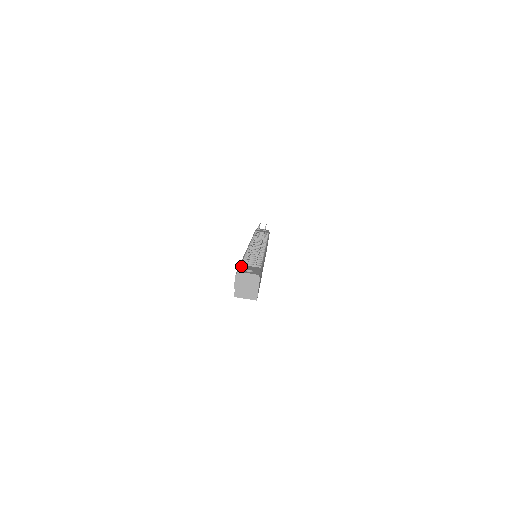
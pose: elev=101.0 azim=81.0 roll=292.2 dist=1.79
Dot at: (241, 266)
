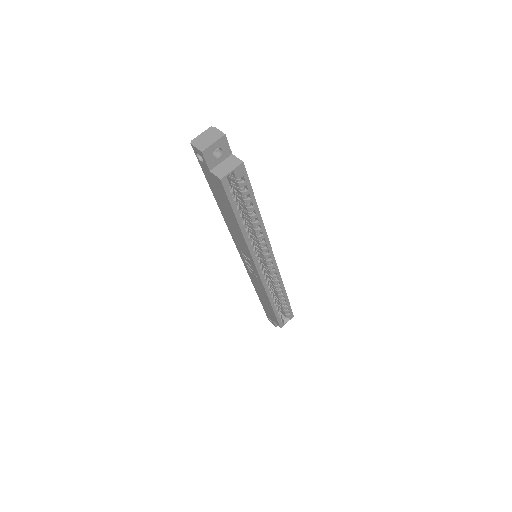
Dot at: occluded
